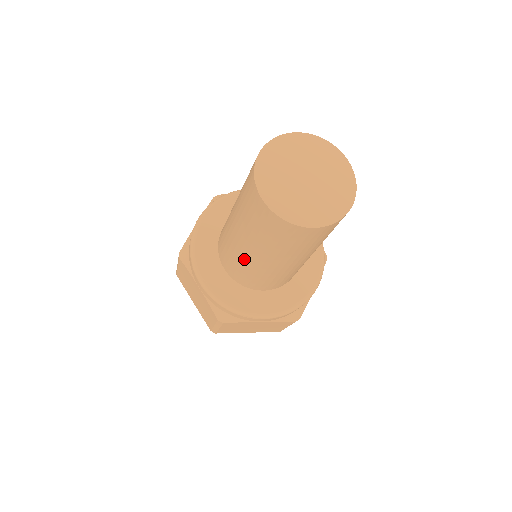
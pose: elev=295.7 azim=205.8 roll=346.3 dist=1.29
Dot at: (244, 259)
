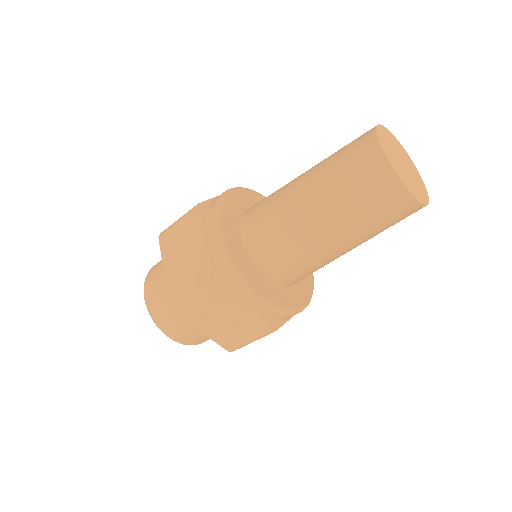
Dot at: (320, 256)
